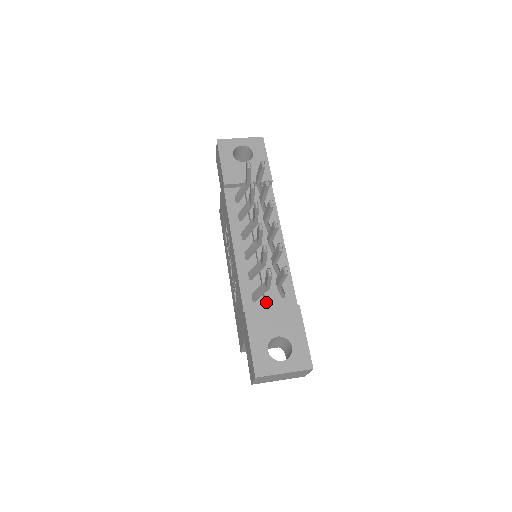
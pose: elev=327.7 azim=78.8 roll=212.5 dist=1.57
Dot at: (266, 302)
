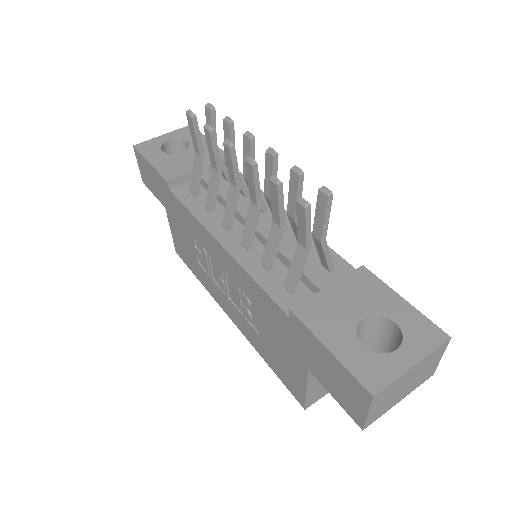
Dot at: (313, 283)
